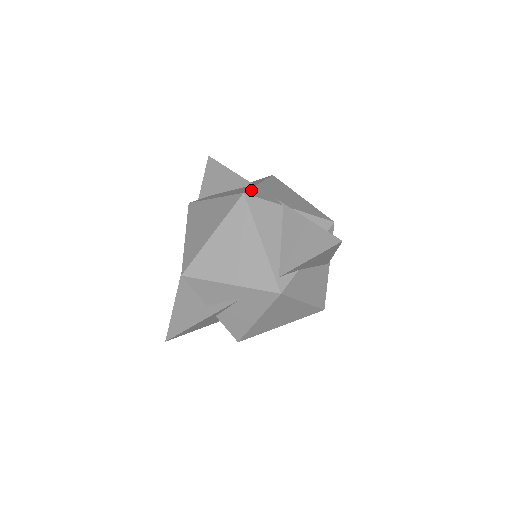
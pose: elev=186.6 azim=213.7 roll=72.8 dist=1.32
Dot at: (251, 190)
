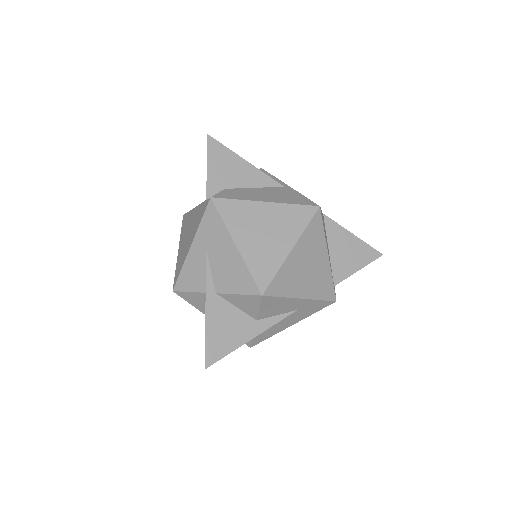
Dot at: (310, 200)
